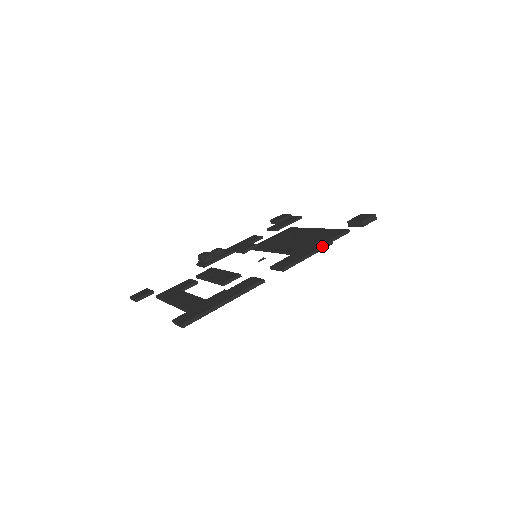
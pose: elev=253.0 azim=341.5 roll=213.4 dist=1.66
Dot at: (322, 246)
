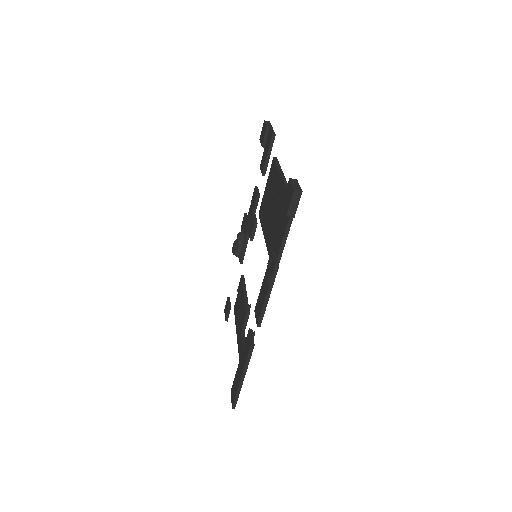
Dot at: (271, 279)
